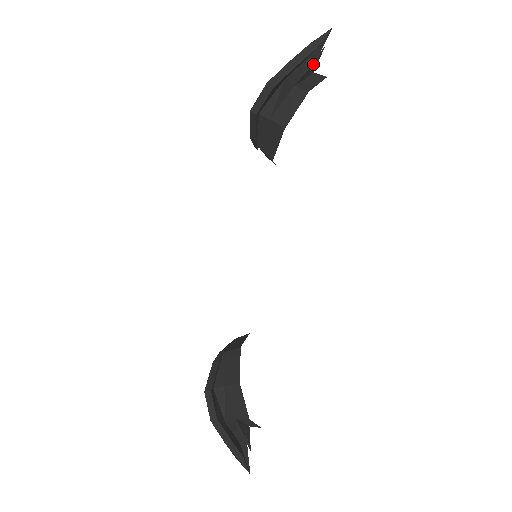
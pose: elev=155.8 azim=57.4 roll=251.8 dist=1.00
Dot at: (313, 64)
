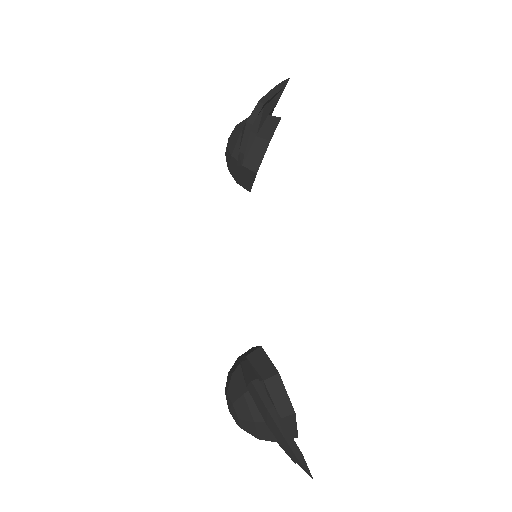
Dot at: occluded
